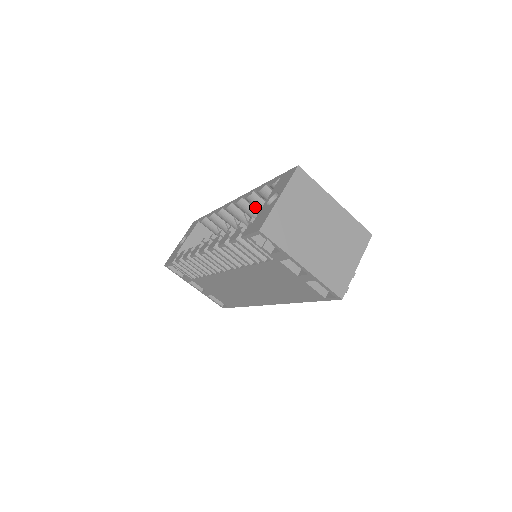
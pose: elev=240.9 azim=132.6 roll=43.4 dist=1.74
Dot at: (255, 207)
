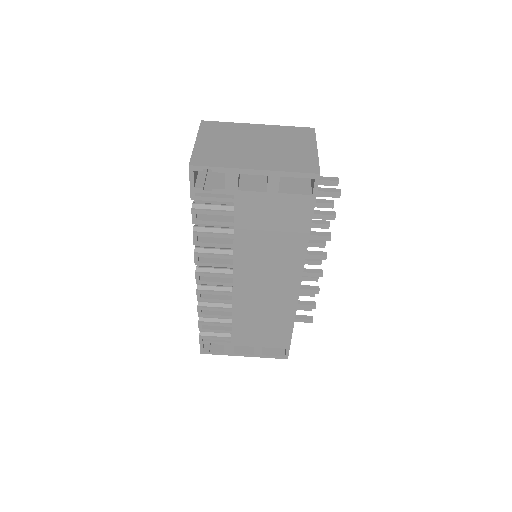
Dot at: occluded
